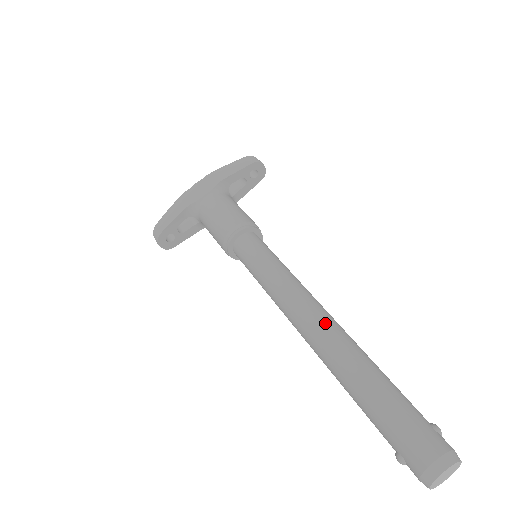
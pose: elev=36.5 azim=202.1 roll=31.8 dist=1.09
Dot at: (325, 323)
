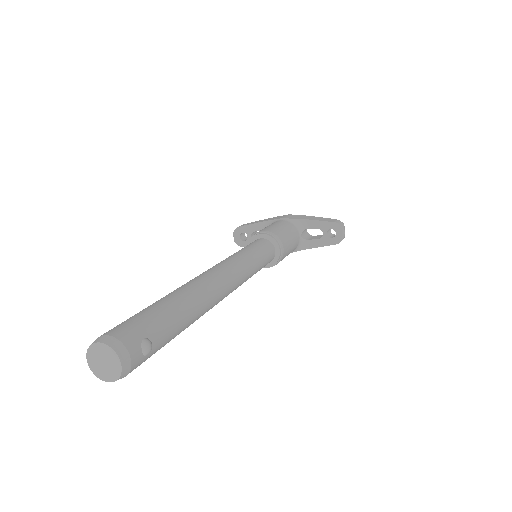
Dot at: (209, 276)
